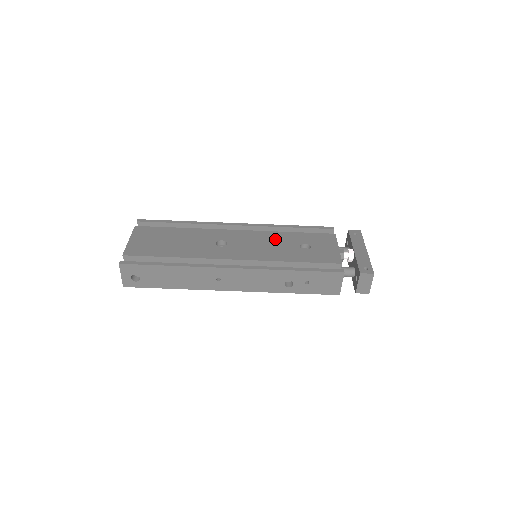
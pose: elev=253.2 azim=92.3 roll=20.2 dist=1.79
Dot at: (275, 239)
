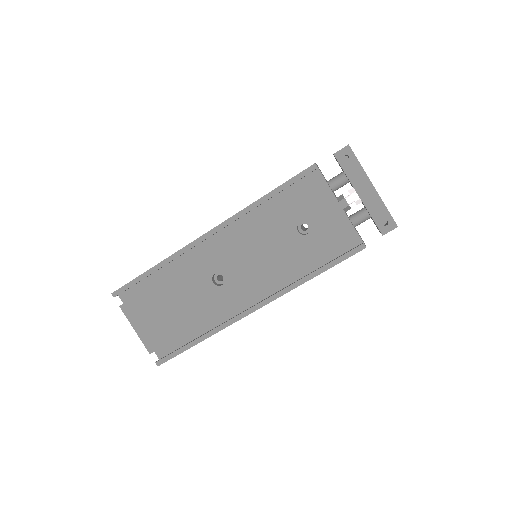
Dot at: (265, 236)
